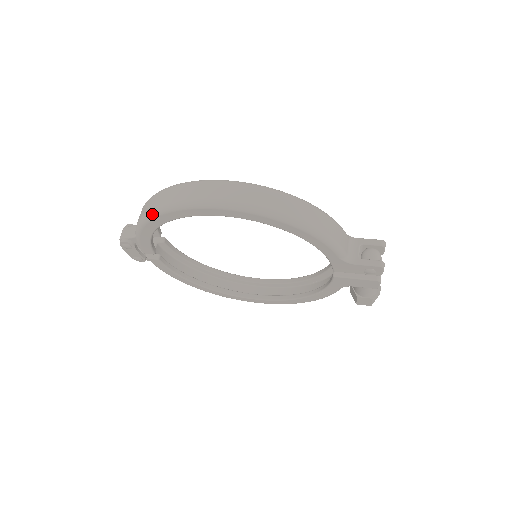
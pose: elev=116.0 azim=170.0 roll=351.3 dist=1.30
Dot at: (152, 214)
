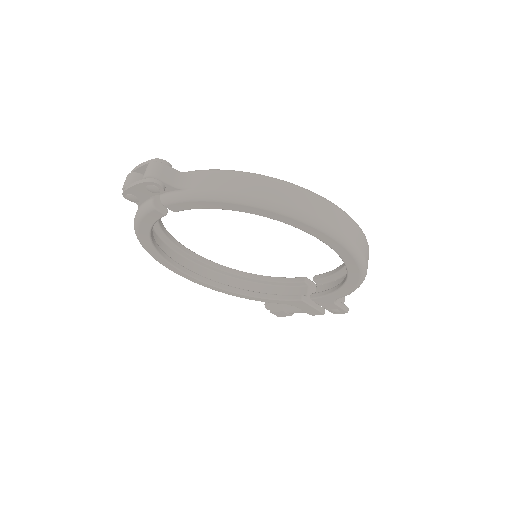
Dot at: (270, 206)
